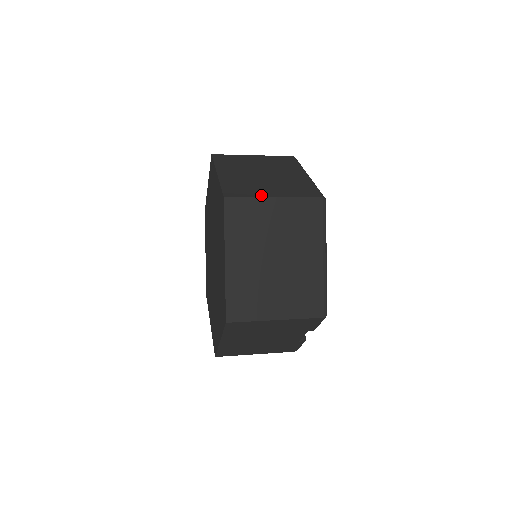
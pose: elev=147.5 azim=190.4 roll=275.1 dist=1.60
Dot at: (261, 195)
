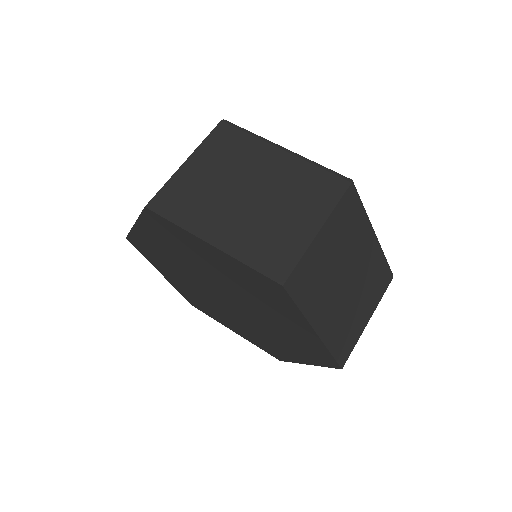
Dot at: (305, 242)
